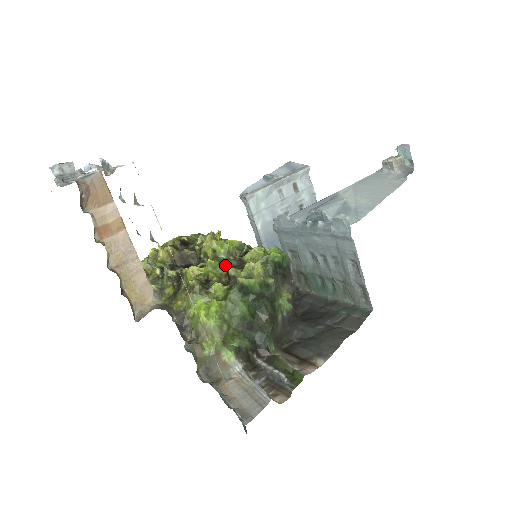
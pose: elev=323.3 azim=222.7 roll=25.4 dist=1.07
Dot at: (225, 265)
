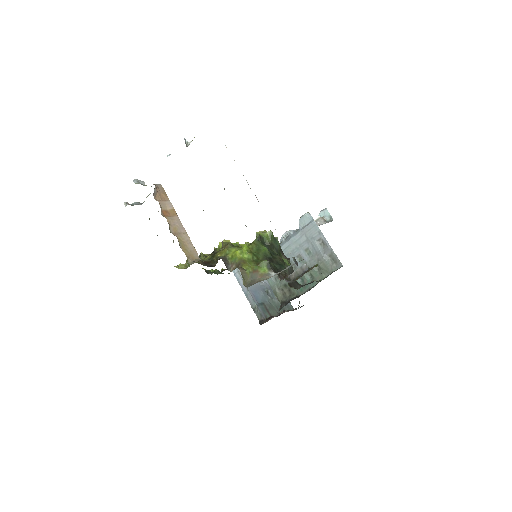
Dot at: occluded
